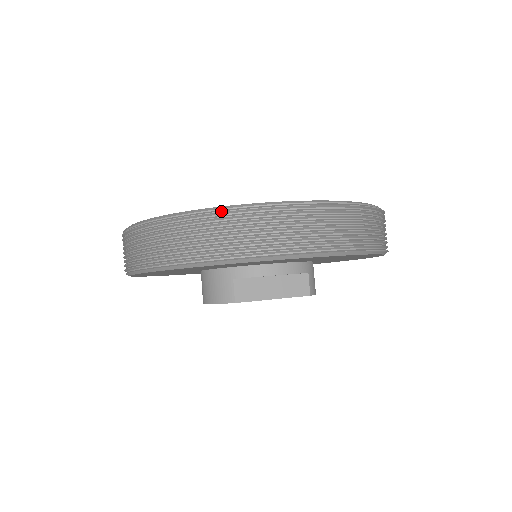
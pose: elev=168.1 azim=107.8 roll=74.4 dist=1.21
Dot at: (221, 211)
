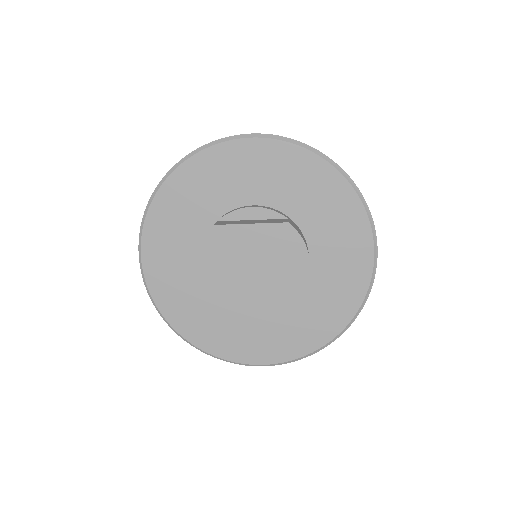
Dot at: occluded
